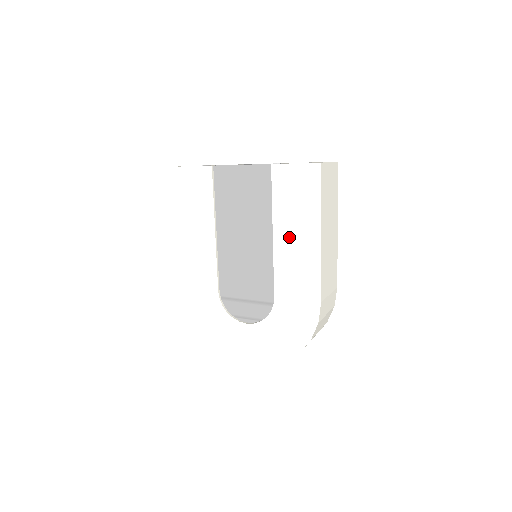
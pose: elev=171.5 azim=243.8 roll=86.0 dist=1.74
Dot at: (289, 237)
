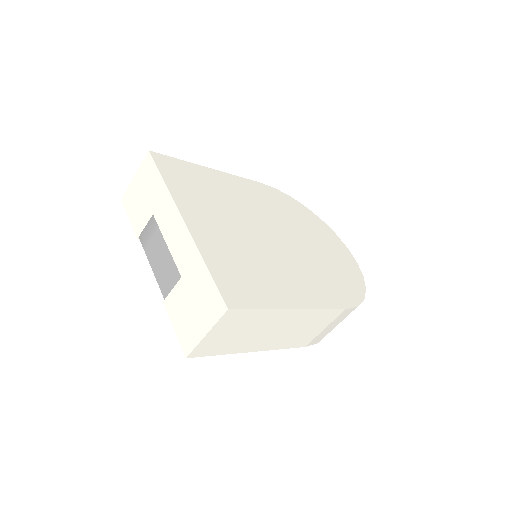
Dot at: occluded
